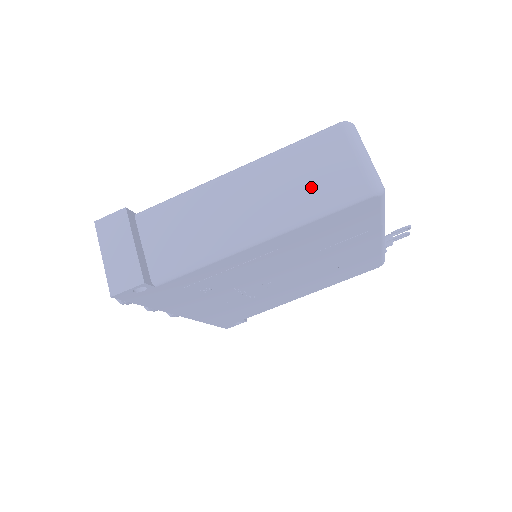
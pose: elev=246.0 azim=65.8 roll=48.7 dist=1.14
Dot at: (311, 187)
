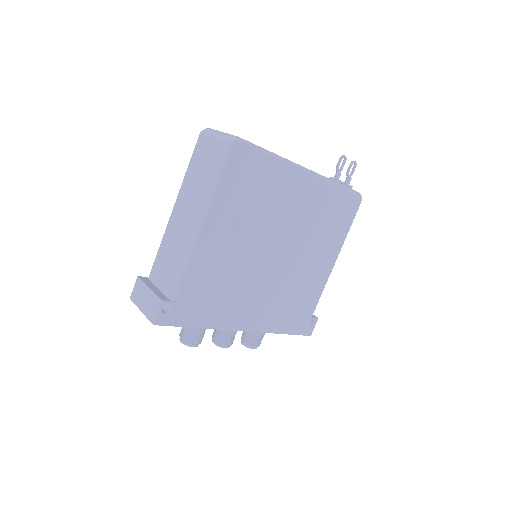
Dot at: (205, 174)
